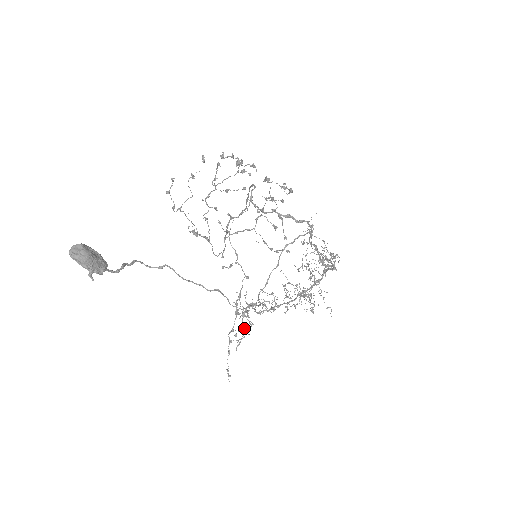
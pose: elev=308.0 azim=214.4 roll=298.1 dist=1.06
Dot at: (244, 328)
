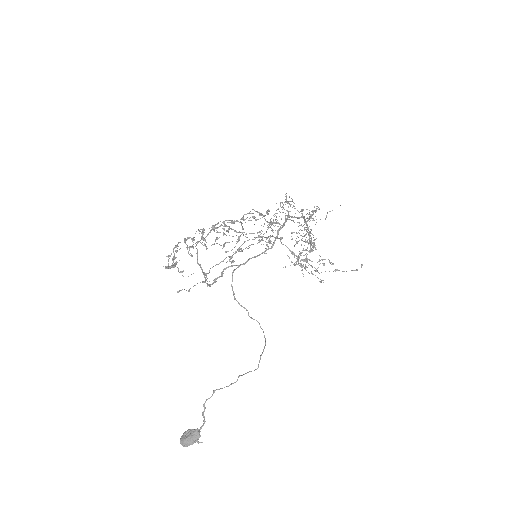
Dot at: (319, 261)
